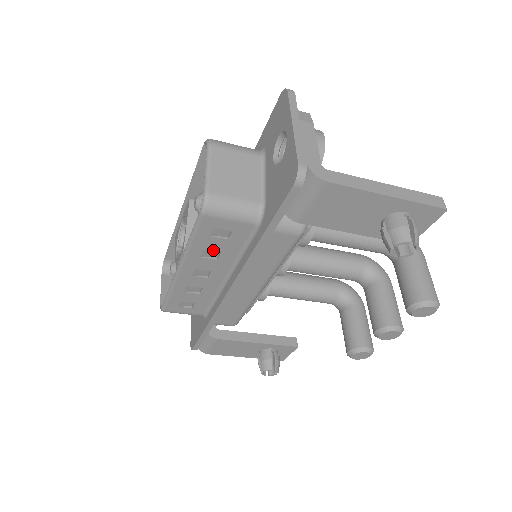
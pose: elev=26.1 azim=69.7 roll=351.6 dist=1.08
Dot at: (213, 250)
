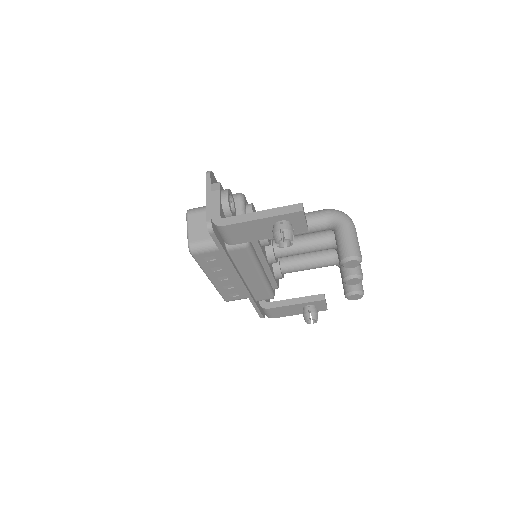
Dot at: (215, 267)
